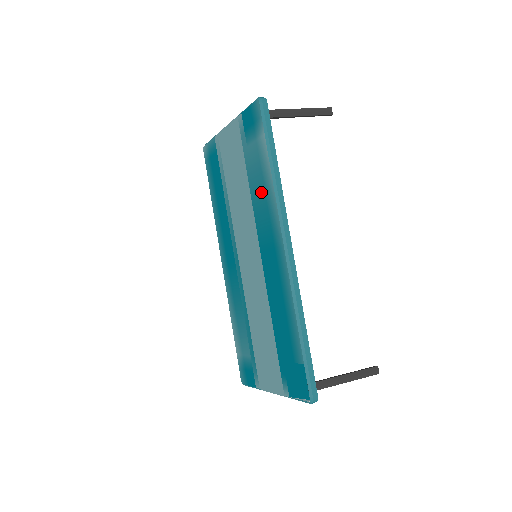
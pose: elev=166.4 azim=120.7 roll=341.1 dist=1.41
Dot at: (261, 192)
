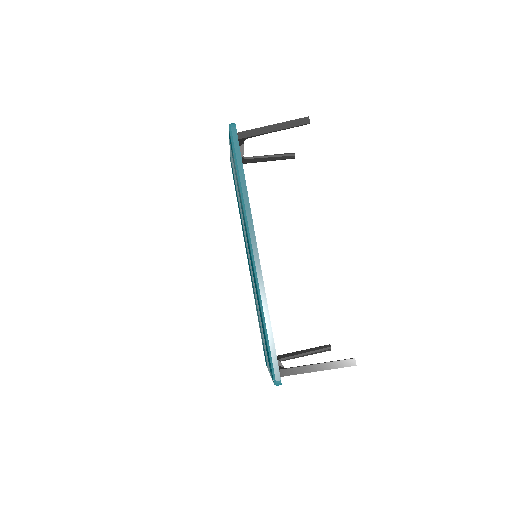
Dot at: (241, 203)
